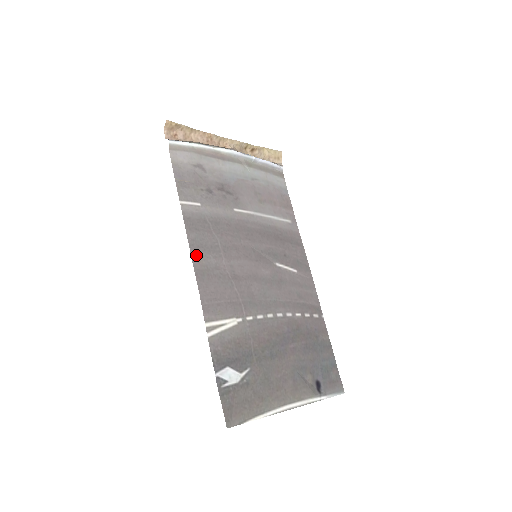
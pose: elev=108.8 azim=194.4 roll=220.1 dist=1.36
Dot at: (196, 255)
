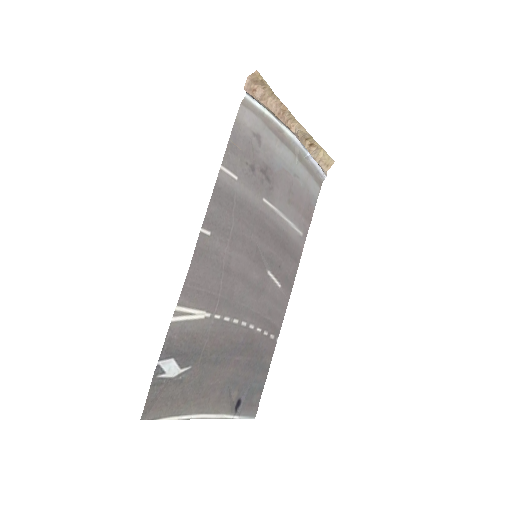
Dot at: (206, 231)
